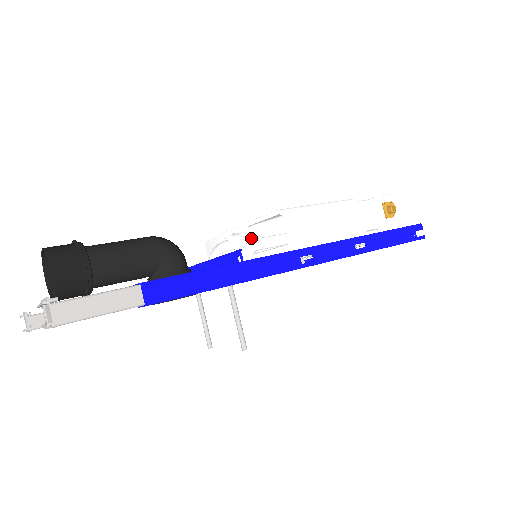
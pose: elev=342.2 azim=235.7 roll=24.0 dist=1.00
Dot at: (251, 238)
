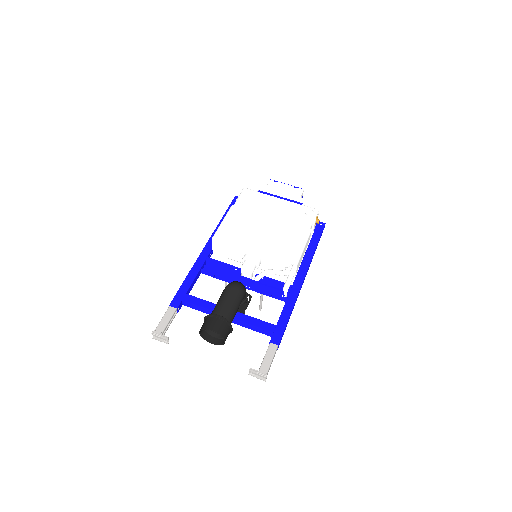
Dot at: (266, 261)
